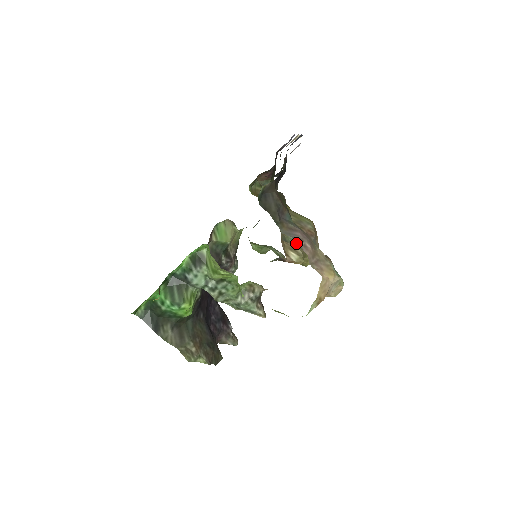
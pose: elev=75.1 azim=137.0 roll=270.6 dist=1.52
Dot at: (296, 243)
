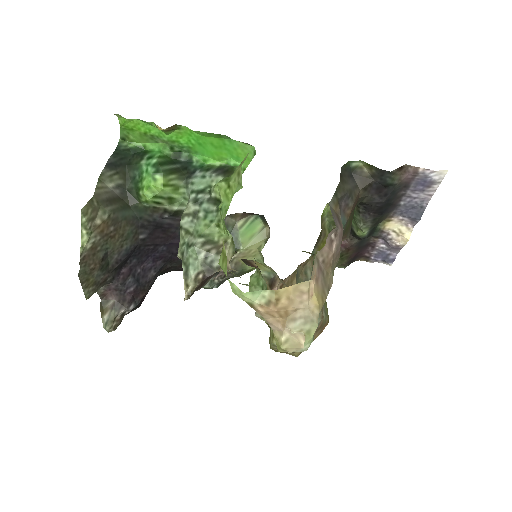
Dot at: occluded
